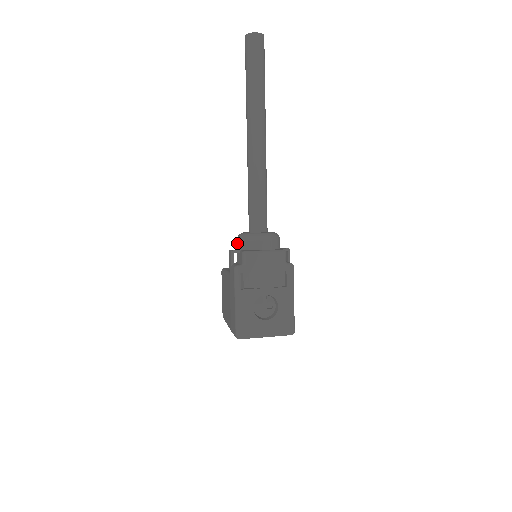
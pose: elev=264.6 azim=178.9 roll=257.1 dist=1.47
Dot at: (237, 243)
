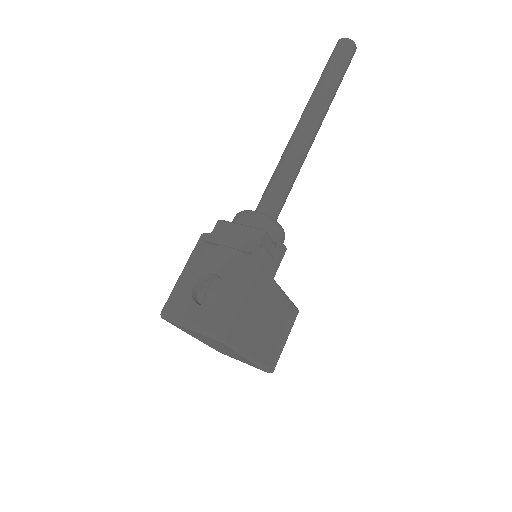
Dot at: occluded
